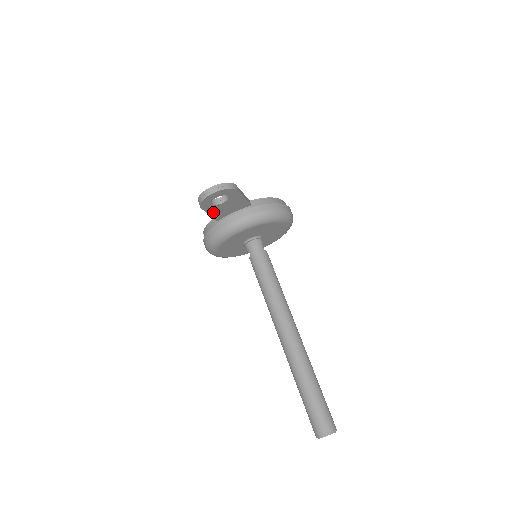
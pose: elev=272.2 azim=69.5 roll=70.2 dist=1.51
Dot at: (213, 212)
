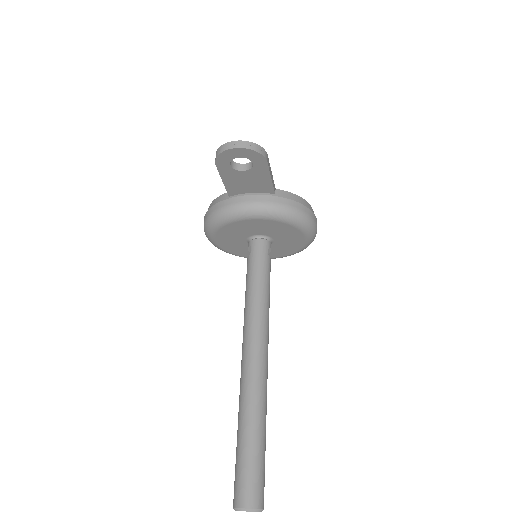
Dot at: (228, 179)
